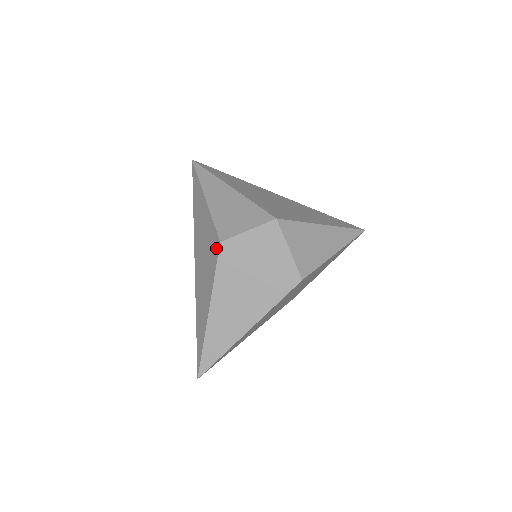
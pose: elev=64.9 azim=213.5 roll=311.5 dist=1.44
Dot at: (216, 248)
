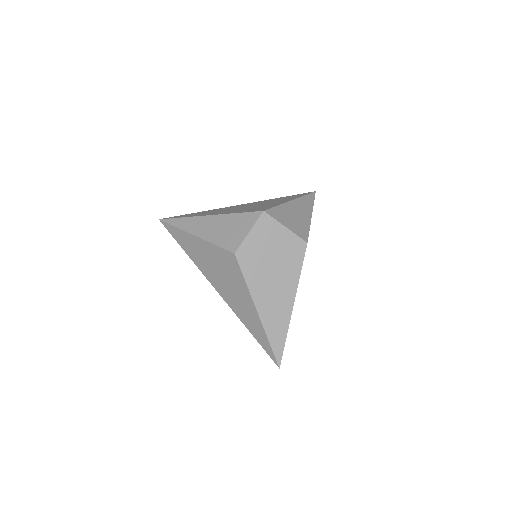
Dot at: (233, 261)
